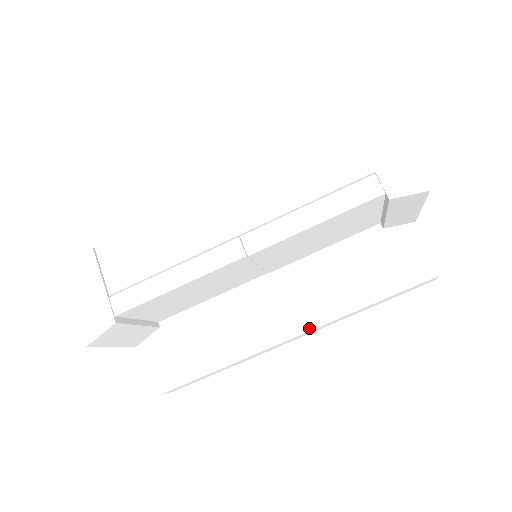
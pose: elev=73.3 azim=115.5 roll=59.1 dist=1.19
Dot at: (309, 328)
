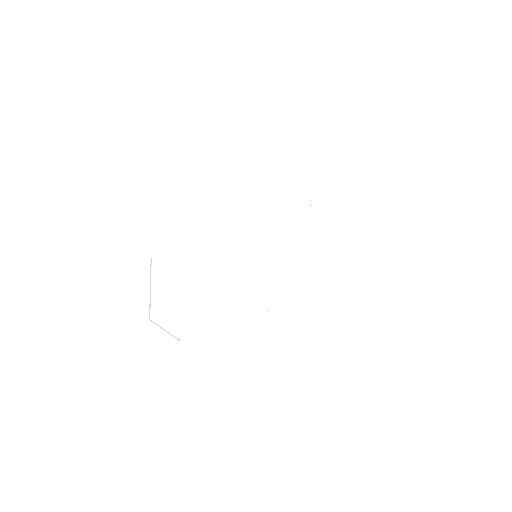
Dot at: occluded
